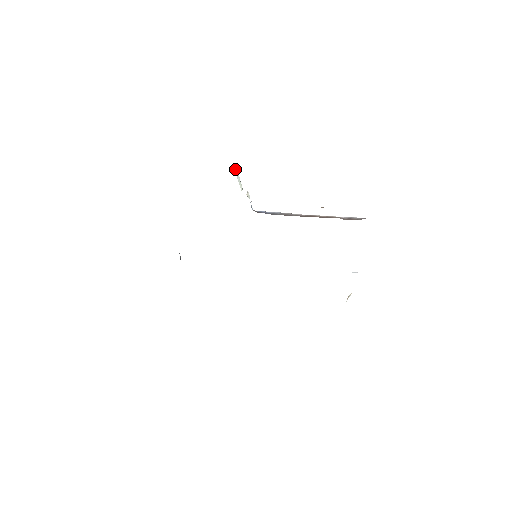
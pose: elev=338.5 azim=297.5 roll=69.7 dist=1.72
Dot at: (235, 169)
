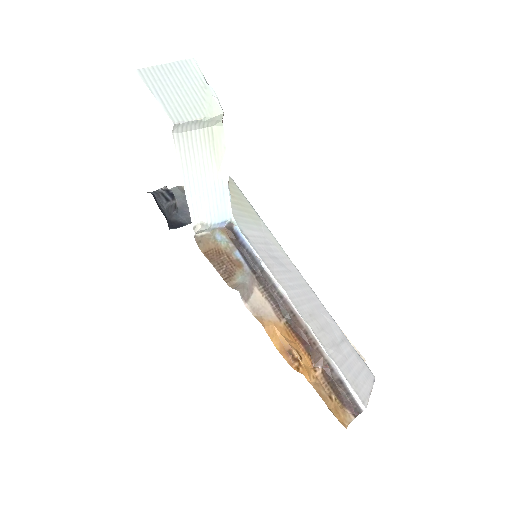
Dot at: (175, 128)
